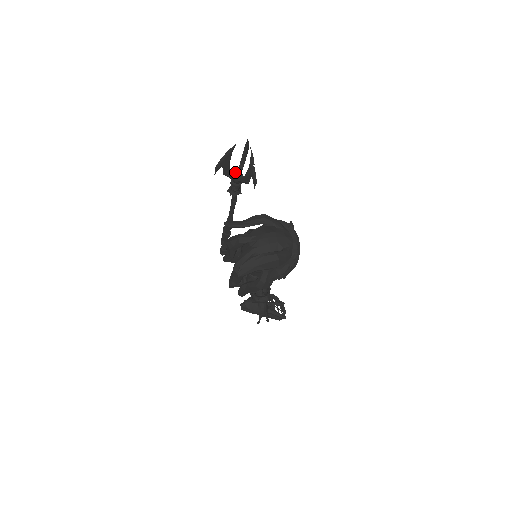
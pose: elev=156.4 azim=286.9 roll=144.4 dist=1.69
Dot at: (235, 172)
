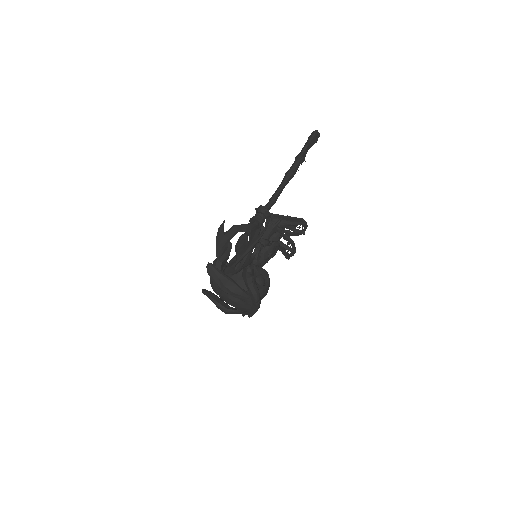
Dot at: (246, 231)
